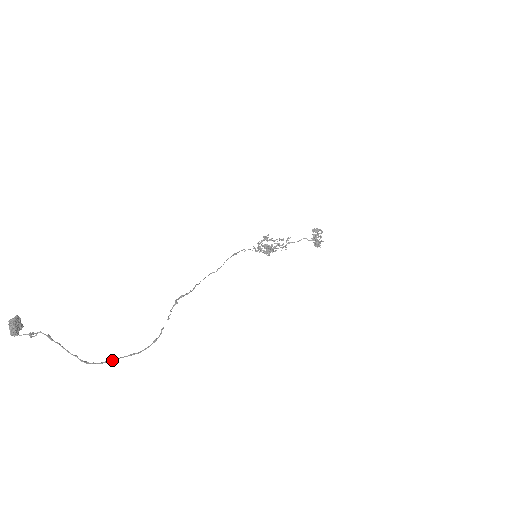
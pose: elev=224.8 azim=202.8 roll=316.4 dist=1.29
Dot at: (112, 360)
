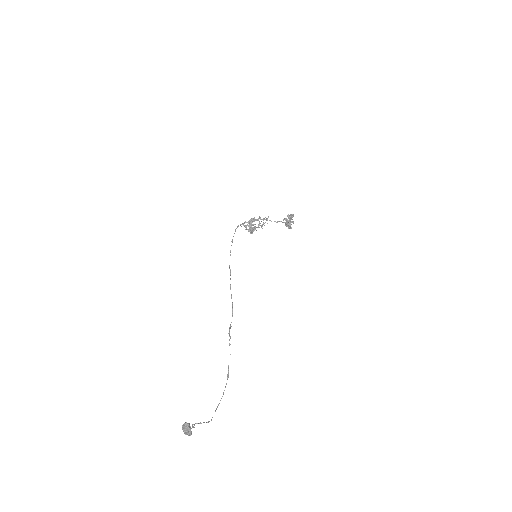
Dot at: occluded
